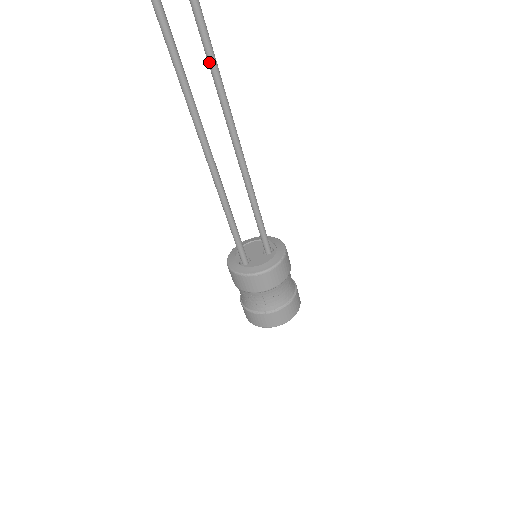
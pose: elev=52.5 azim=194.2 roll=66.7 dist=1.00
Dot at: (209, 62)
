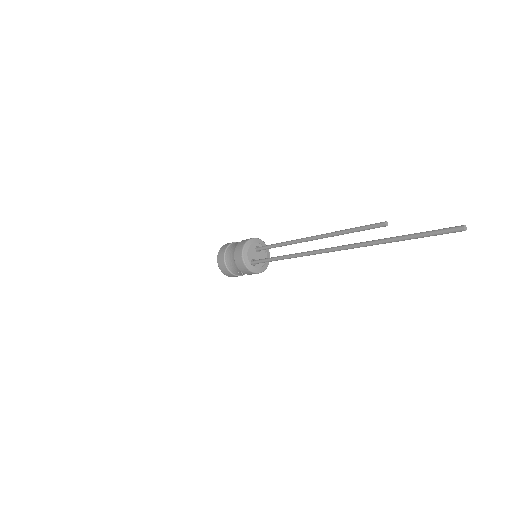
Dot at: occluded
